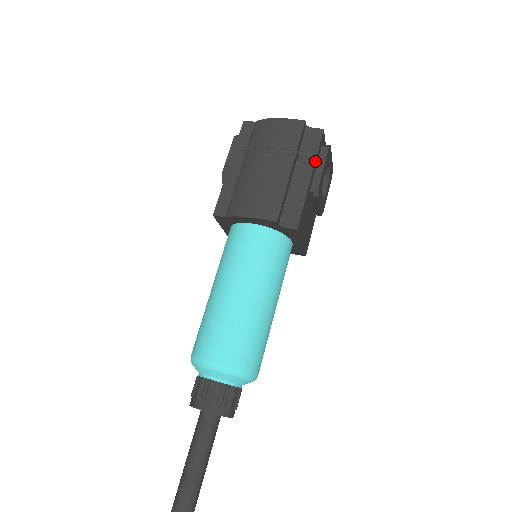
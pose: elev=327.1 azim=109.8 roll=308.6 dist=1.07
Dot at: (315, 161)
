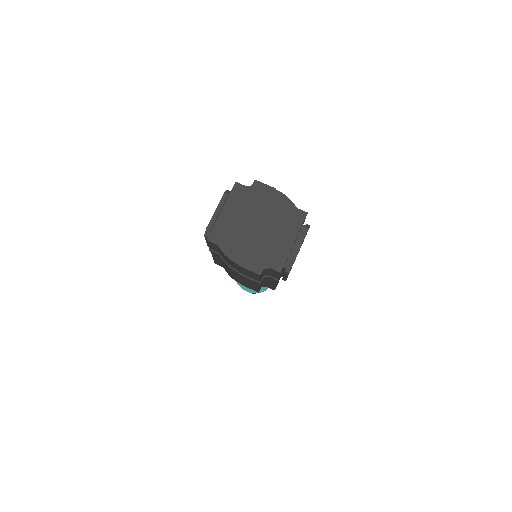
Dot at: (278, 279)
